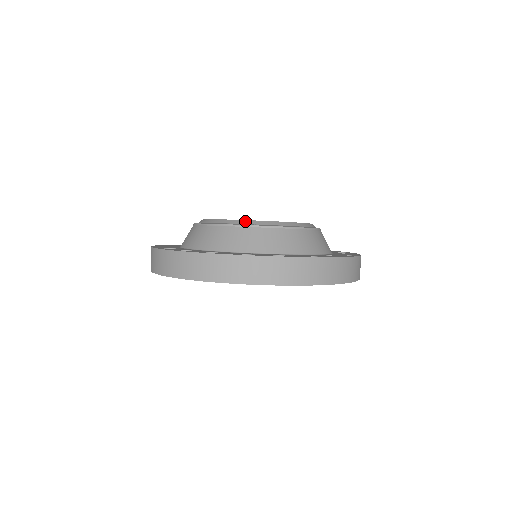
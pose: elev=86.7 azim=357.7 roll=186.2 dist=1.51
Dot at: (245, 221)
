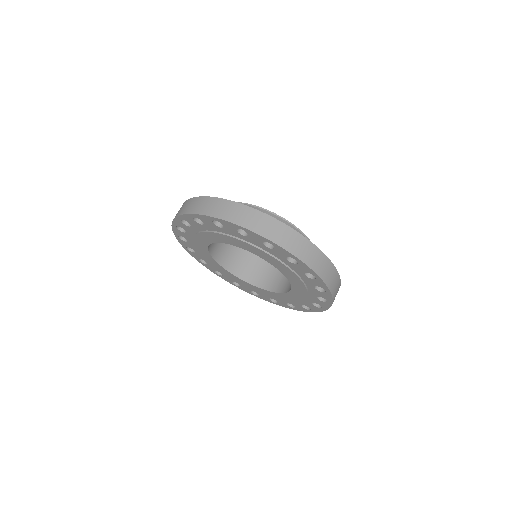
Dot at: occluded
